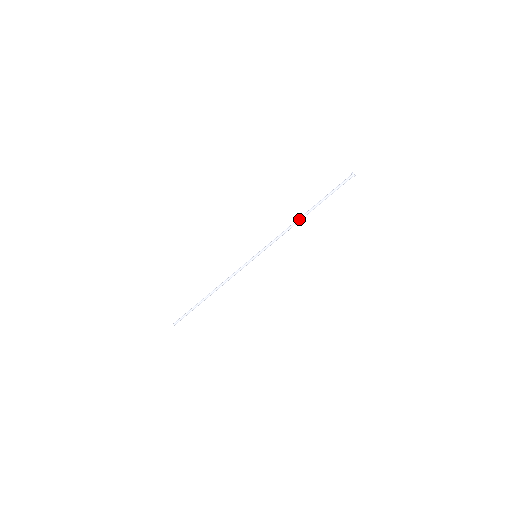
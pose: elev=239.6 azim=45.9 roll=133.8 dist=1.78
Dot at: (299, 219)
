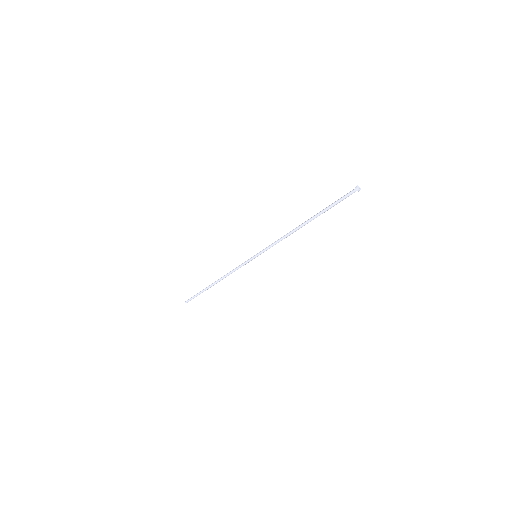
Dot at: occluded
